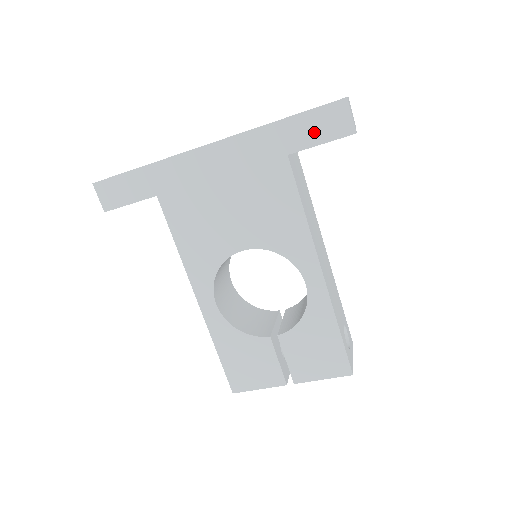
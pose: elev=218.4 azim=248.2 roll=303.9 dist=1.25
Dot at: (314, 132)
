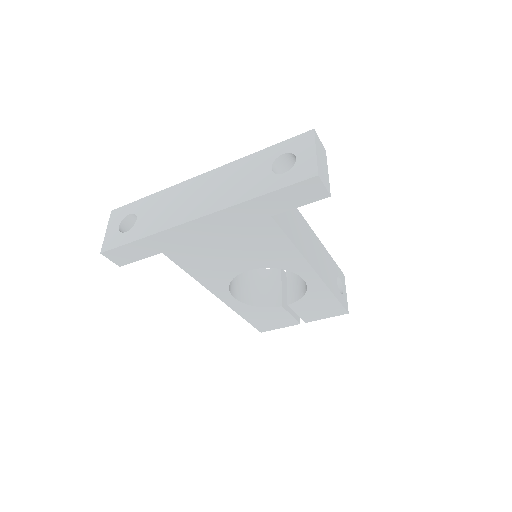
Dot at: (292, 200)
